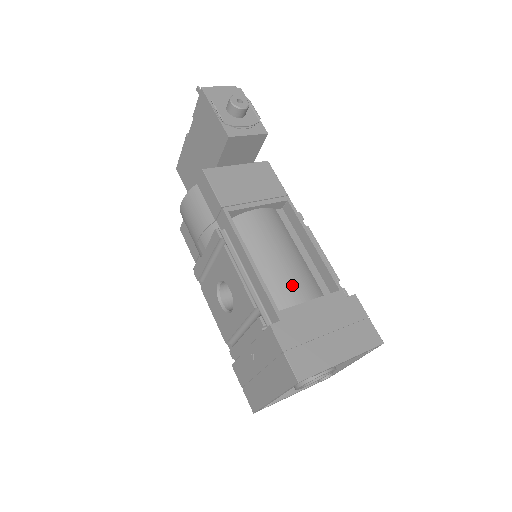
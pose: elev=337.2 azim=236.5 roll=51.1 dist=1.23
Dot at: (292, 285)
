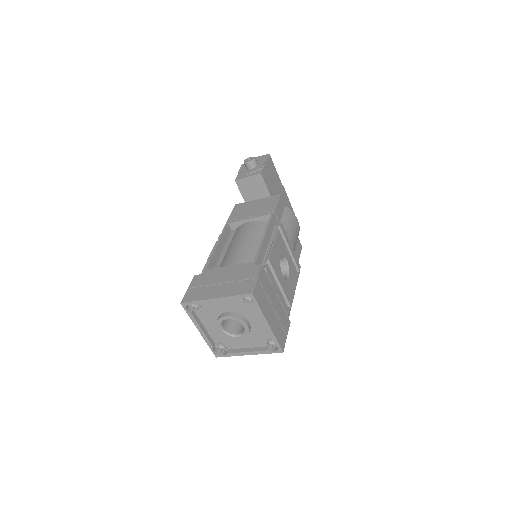
Dot at: (231, 260)
